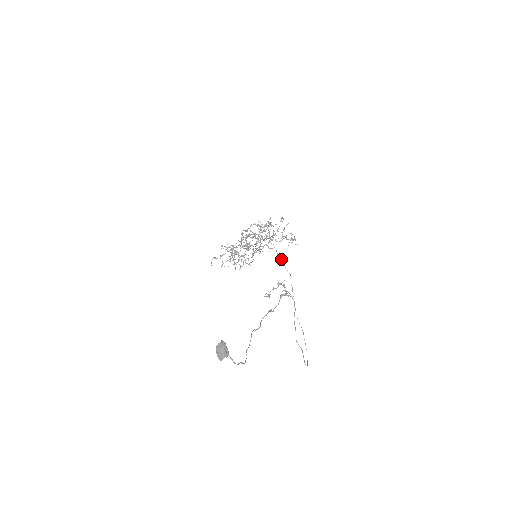
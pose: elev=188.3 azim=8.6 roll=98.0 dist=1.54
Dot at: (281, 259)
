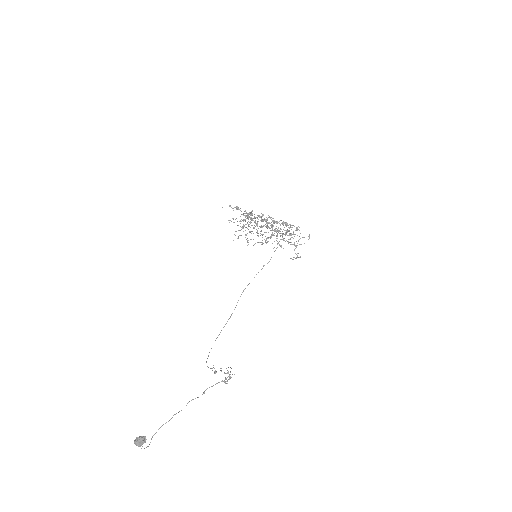
Dot at: occluded
